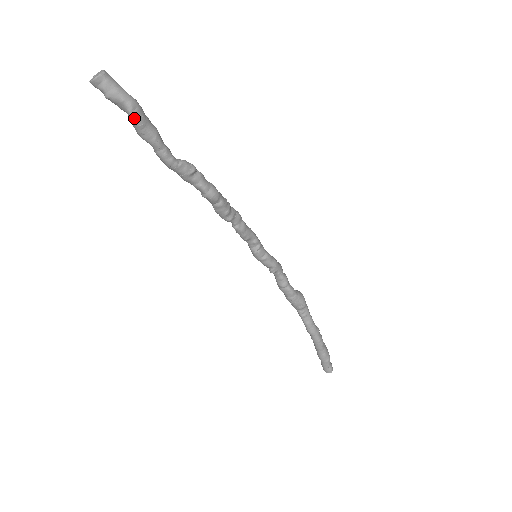
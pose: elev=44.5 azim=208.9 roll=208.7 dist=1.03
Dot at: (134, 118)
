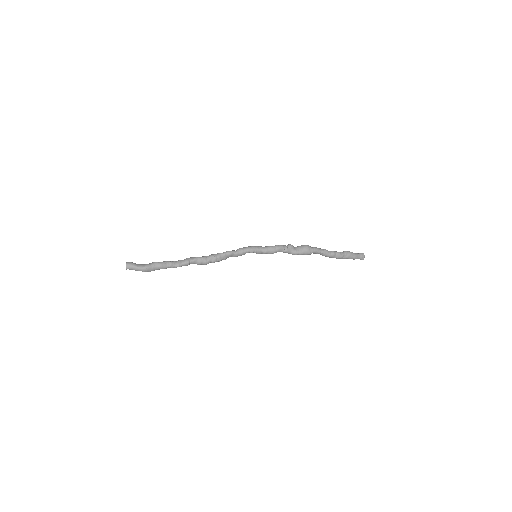
Dot at: occluded
